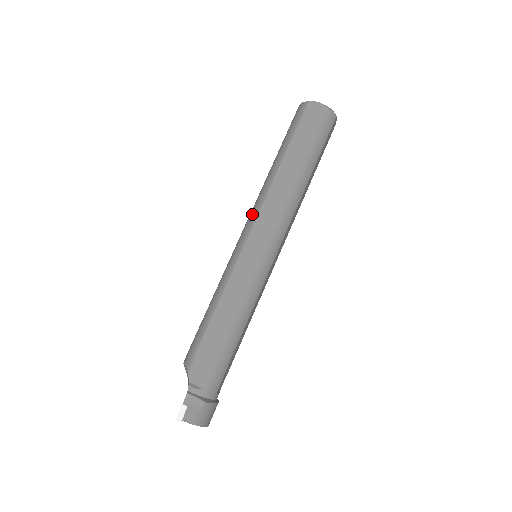
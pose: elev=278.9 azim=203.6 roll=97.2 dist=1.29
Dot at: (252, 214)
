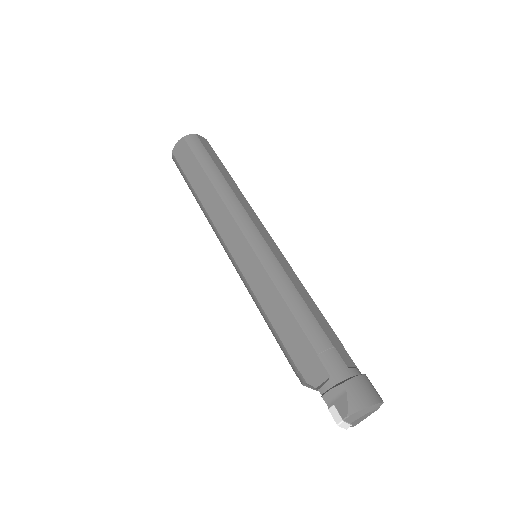
Dot at: occluded
